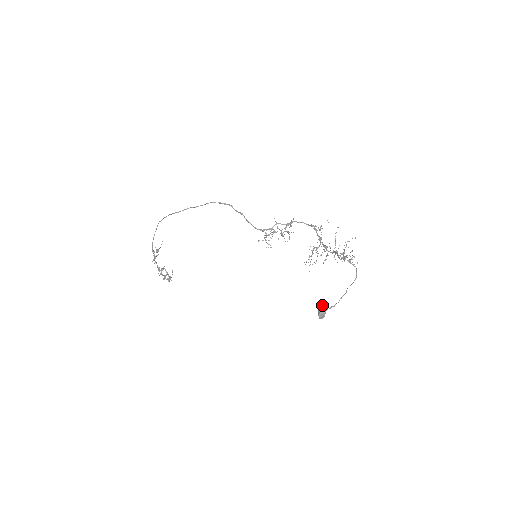
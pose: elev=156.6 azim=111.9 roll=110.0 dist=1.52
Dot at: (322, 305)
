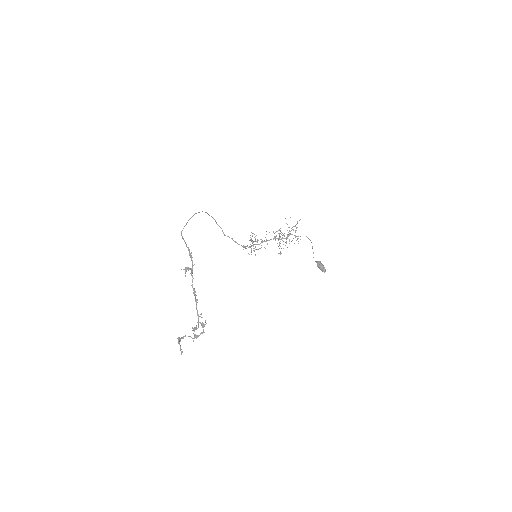
Dot at: (316, 262)
